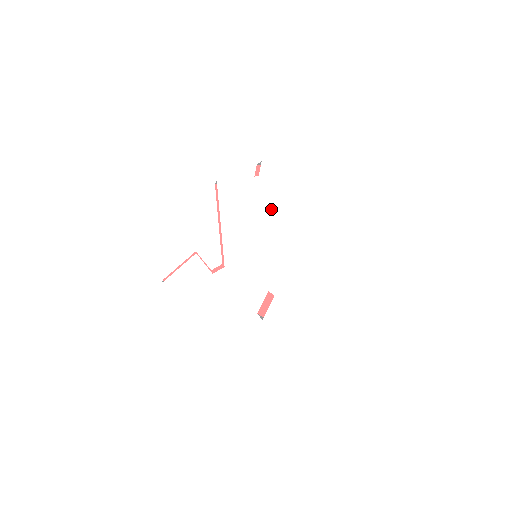
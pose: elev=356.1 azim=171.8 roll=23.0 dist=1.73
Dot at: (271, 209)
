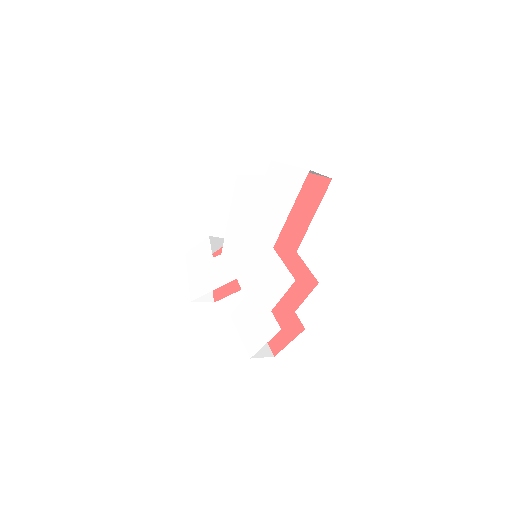
Dot at: (265, 210)
